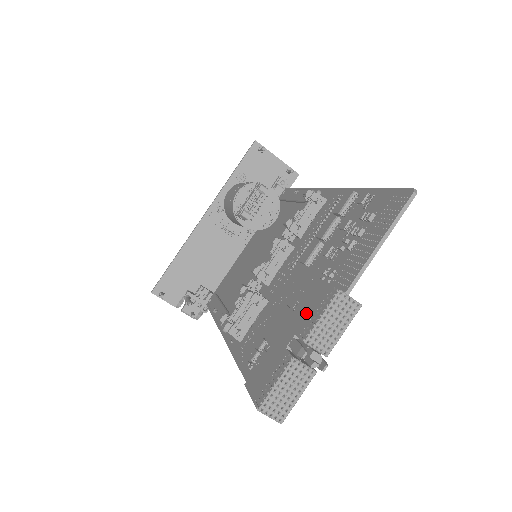
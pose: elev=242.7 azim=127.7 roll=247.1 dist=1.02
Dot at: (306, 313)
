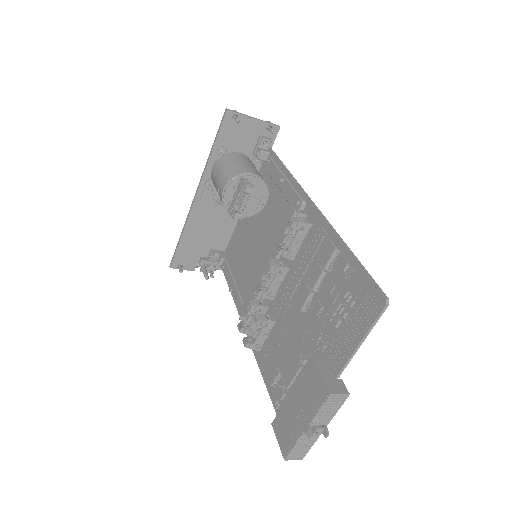
Dot at: (308, 394)
